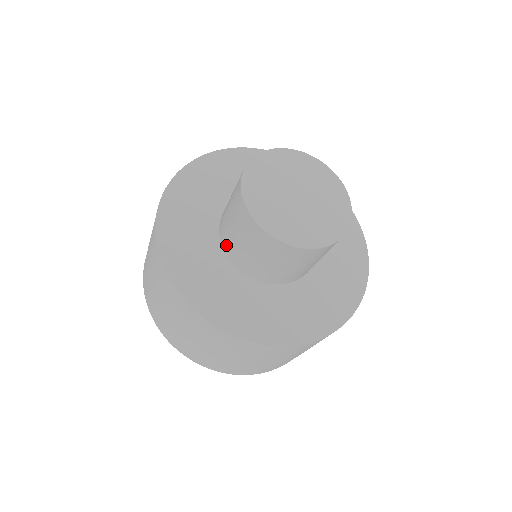
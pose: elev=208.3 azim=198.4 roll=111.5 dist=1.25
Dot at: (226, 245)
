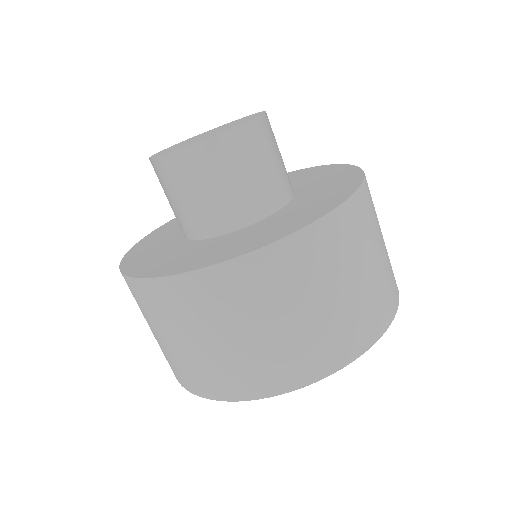
Dot at: occluded
